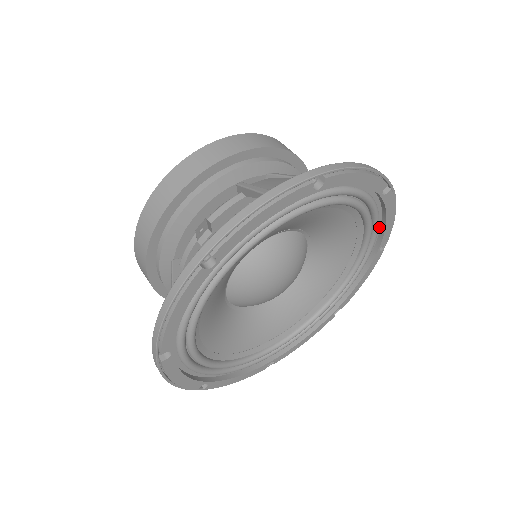
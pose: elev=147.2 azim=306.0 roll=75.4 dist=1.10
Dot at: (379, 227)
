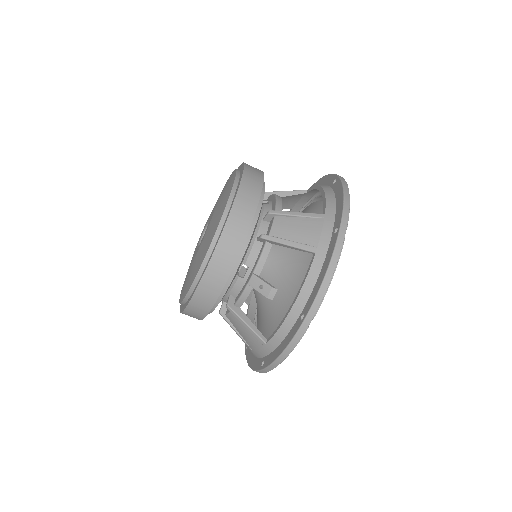
Dot at: occluded
